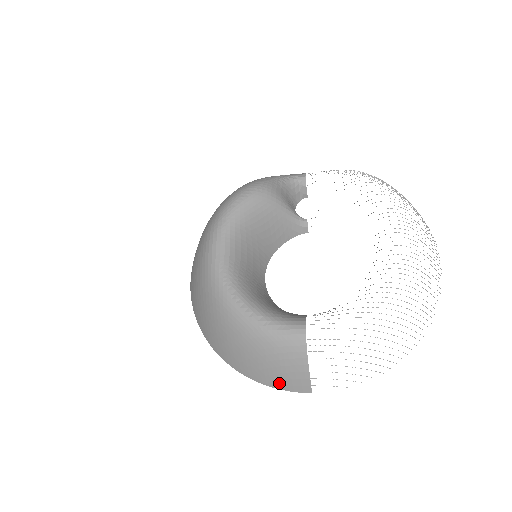
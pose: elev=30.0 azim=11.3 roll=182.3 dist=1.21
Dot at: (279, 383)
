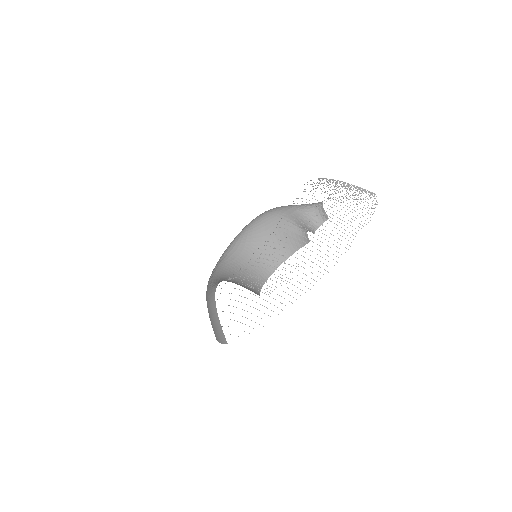
Dot at: (217, 335)
